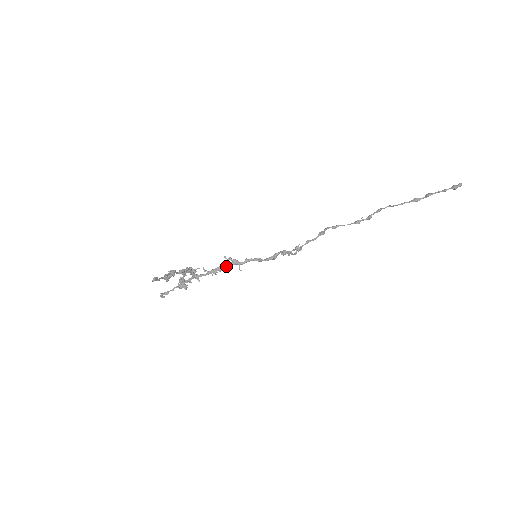
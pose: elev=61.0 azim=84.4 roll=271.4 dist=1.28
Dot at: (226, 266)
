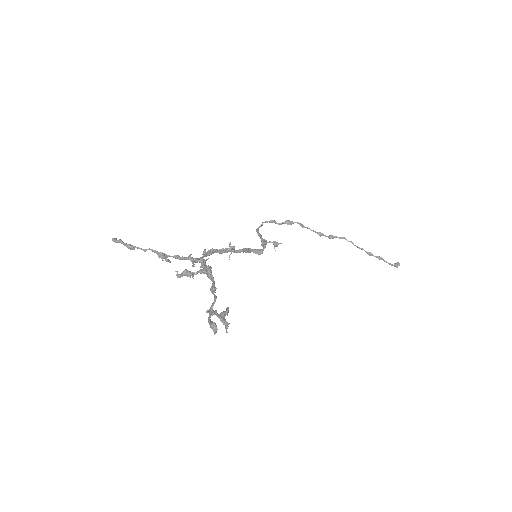
Dot at: (222, 251)
